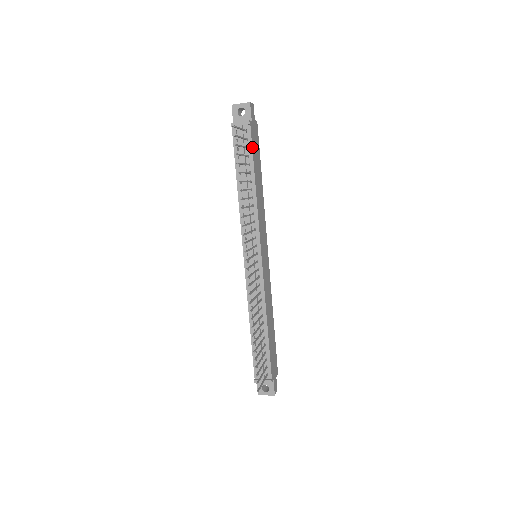
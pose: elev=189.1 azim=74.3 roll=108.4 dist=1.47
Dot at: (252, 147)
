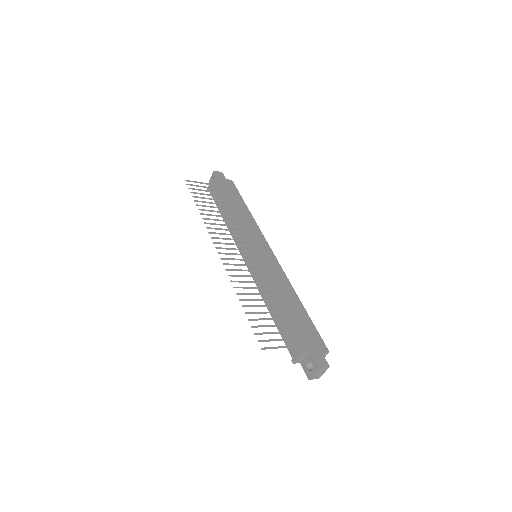
Dot at: (220, 190)
